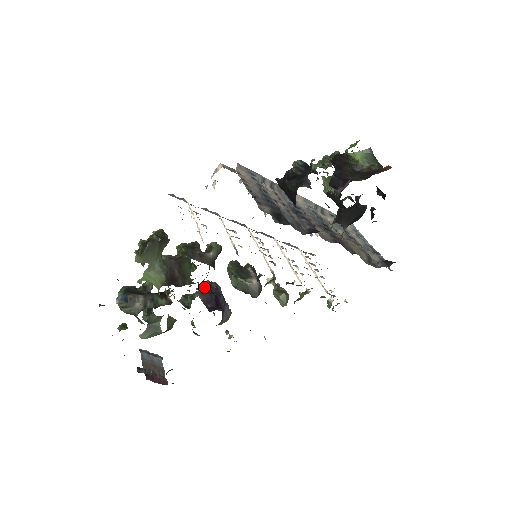
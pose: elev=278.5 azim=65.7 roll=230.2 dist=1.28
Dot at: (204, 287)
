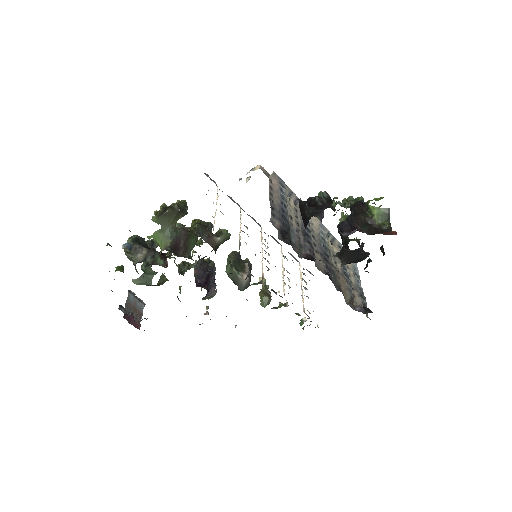
Dot at: (202, 263)
